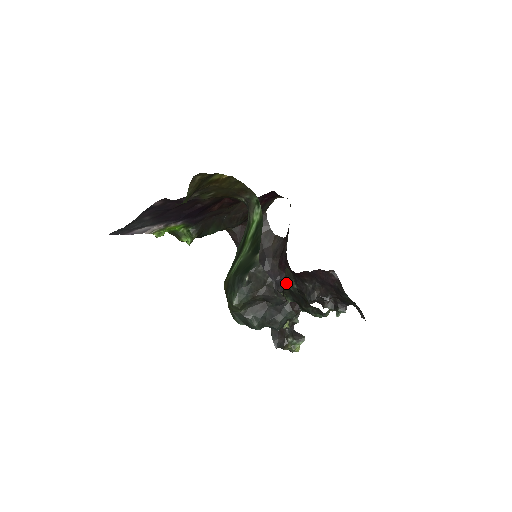
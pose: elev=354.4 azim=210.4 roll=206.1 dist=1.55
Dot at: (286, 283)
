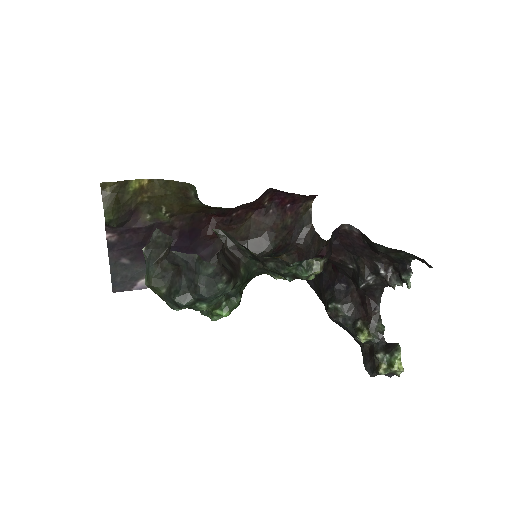
Dot at: (238, 250)
